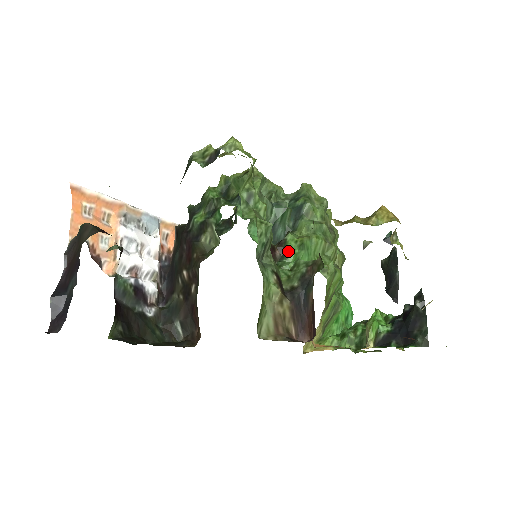
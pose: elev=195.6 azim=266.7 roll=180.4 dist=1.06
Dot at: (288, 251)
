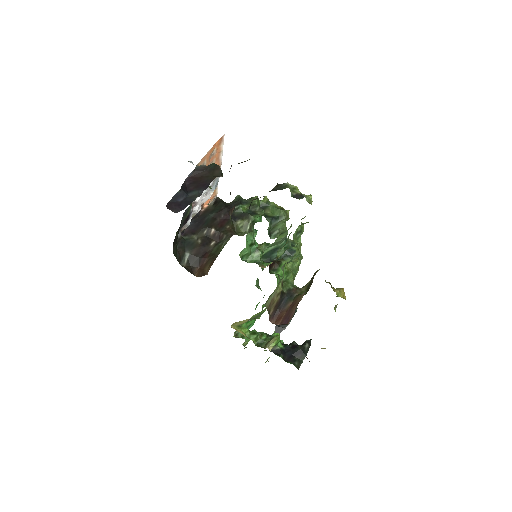
Dot at: (280, 269)
